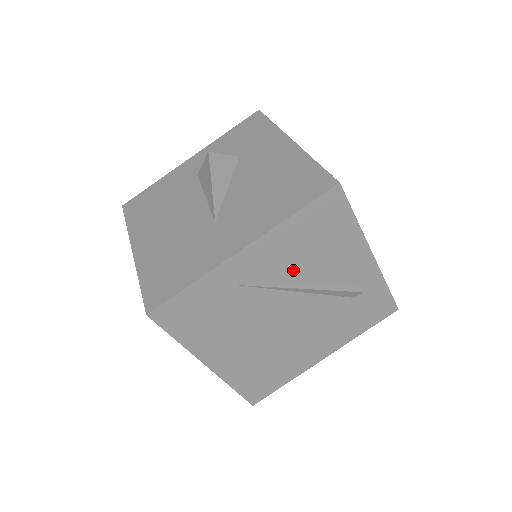
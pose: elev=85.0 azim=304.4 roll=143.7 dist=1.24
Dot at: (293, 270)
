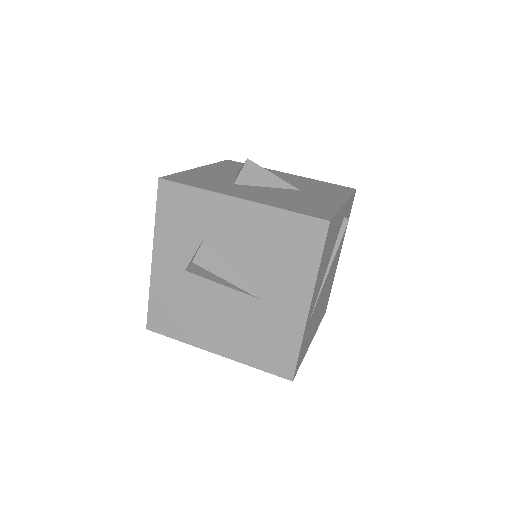
Dot at: (325, 269)
